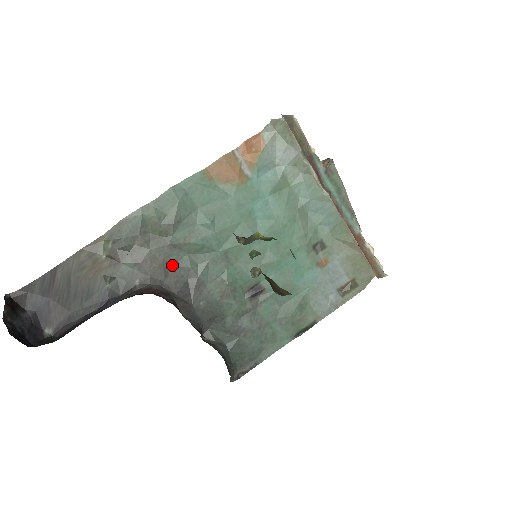
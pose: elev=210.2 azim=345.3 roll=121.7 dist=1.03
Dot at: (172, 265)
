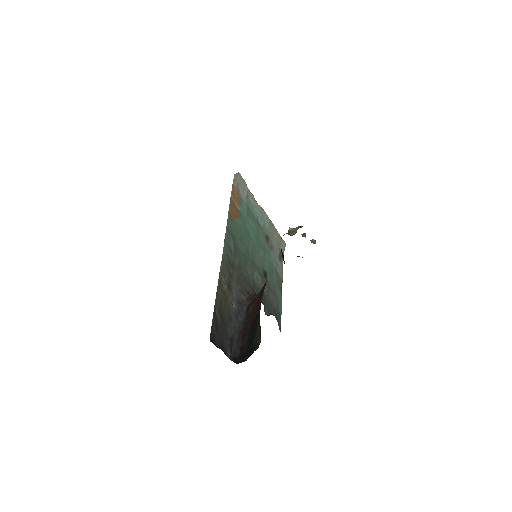
Dot at: (243, 277)
